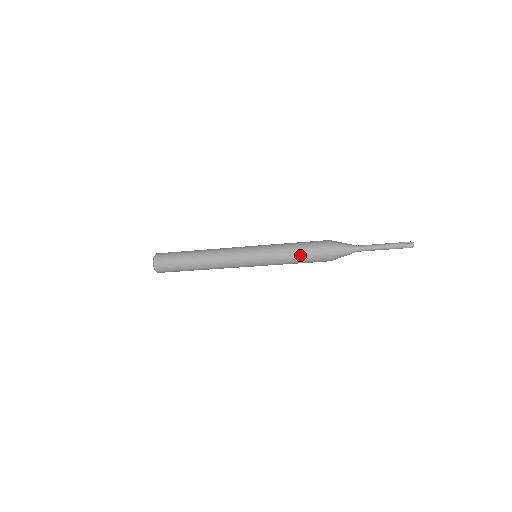
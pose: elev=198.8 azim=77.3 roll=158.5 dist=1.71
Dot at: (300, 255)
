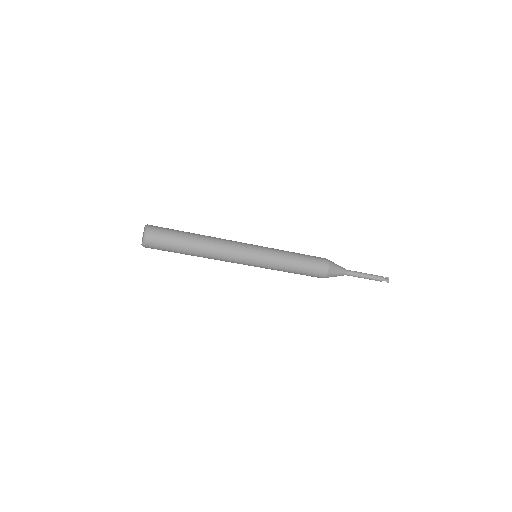
Dot at: (303, 257)
